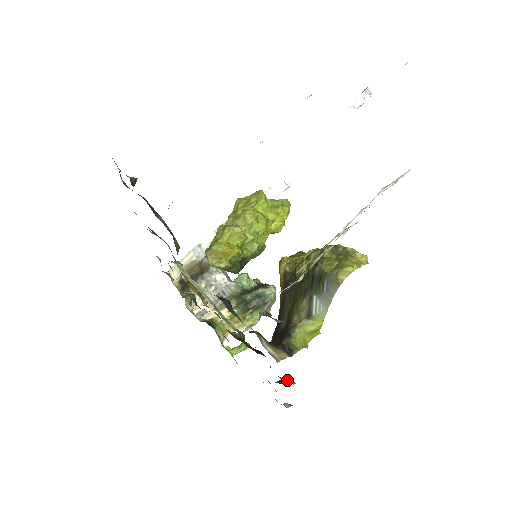
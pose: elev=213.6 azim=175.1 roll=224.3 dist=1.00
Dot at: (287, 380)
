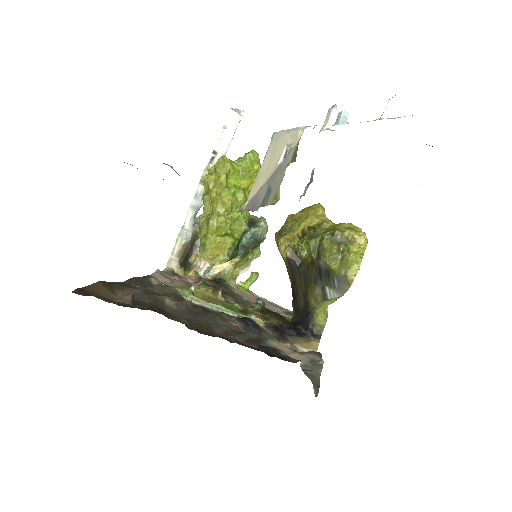
Dot at: occluded
